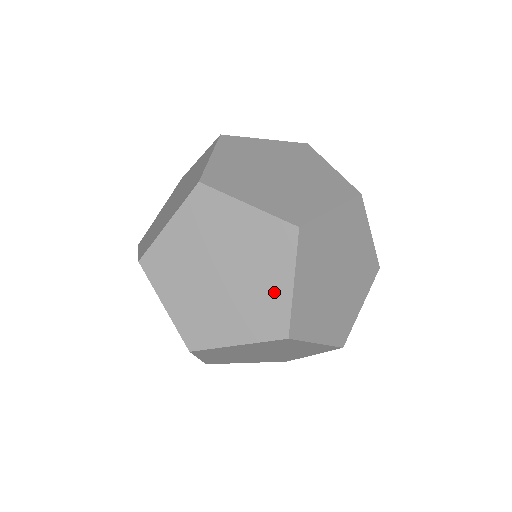
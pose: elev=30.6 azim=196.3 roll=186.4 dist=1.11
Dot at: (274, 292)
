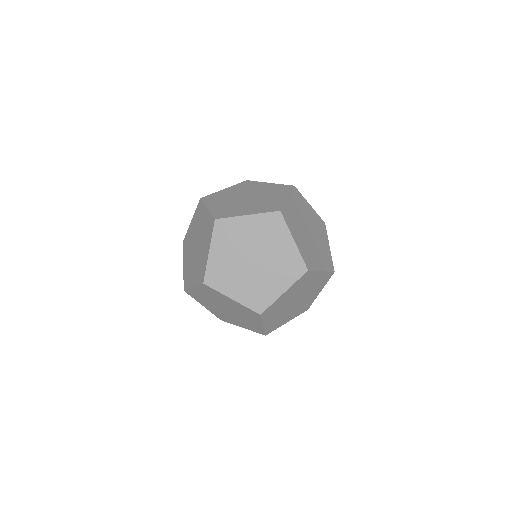
Dot at: (205, 256)
